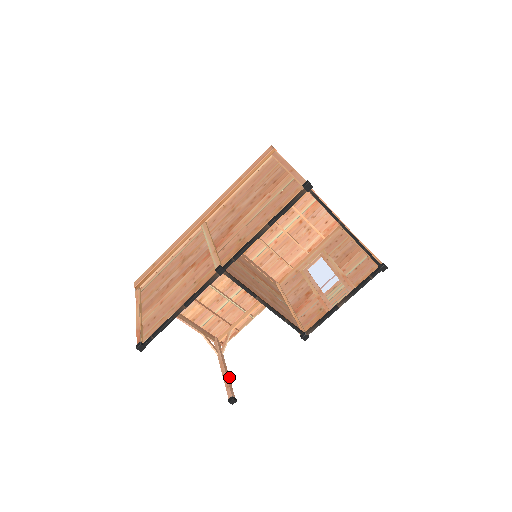
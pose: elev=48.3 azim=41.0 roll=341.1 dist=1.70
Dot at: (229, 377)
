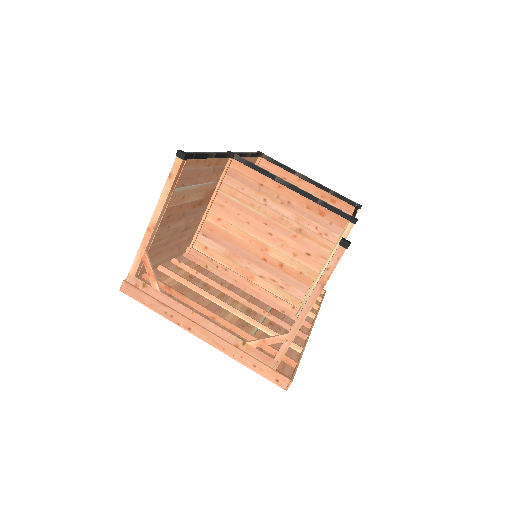
Dot at: (322, 287)
